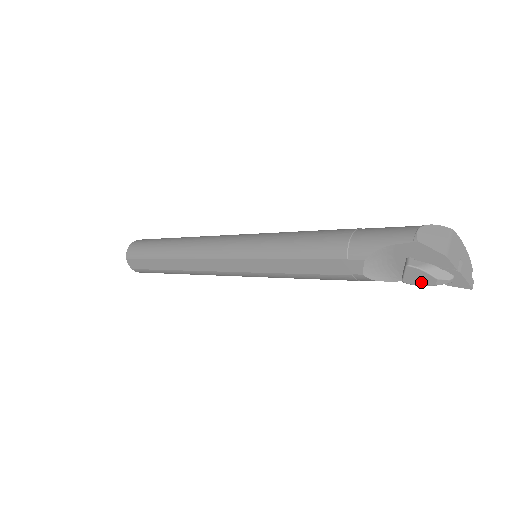
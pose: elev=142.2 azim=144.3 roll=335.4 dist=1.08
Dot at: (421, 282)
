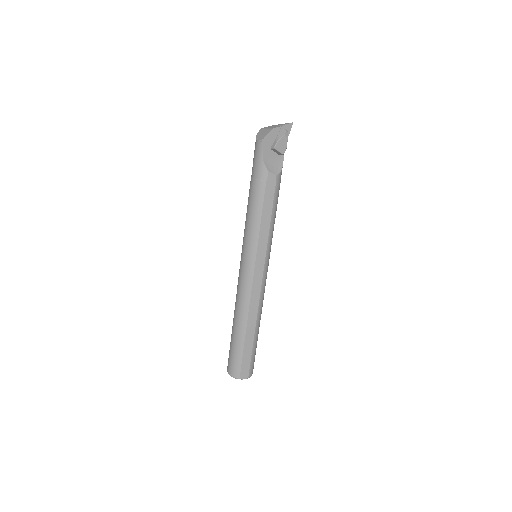
Dot at: (285, 144)
